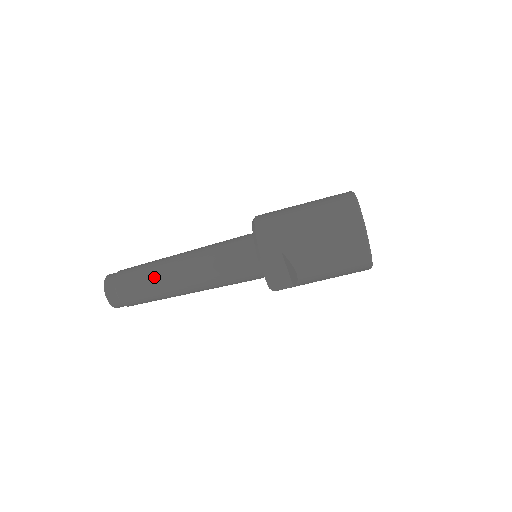
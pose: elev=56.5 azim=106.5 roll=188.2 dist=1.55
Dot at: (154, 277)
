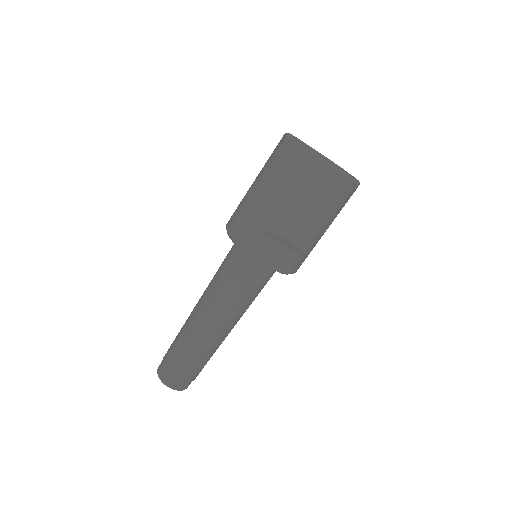
Dot at: (186, 338)
